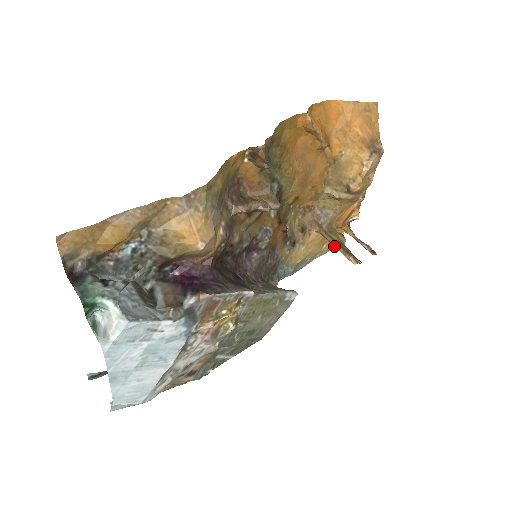
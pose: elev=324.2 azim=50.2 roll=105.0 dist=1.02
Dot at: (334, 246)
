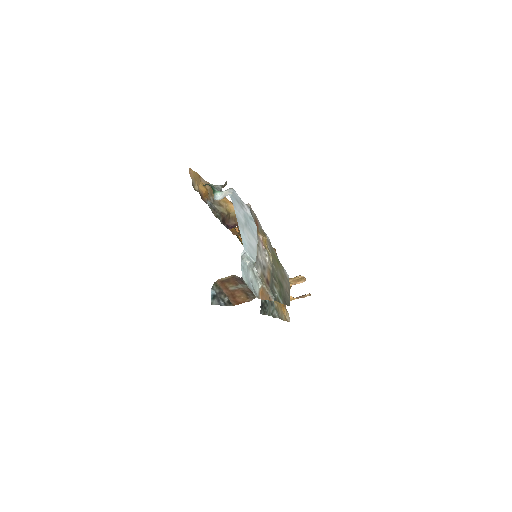
Dot at: occluded
